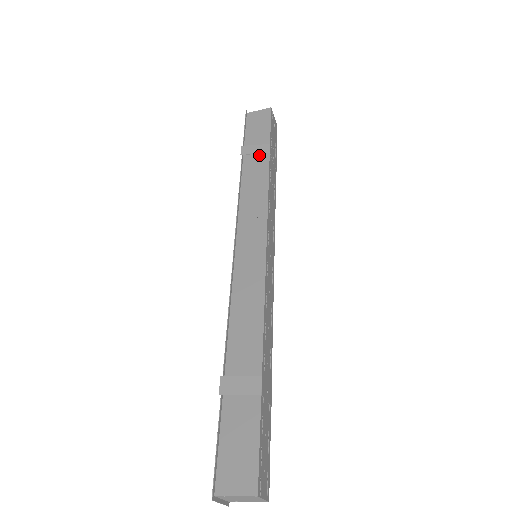
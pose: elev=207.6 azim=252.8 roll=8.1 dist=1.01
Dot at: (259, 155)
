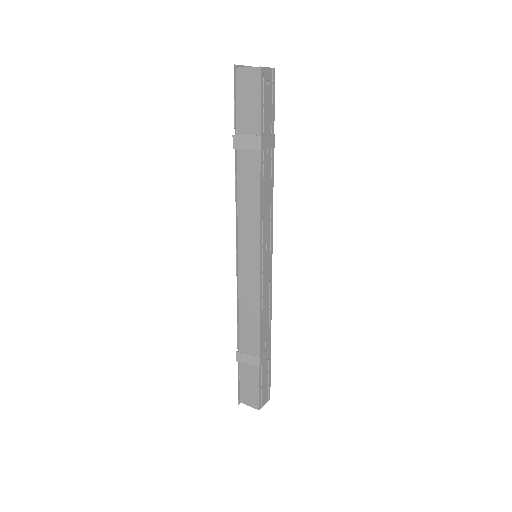
Dot at: (251, 149)
